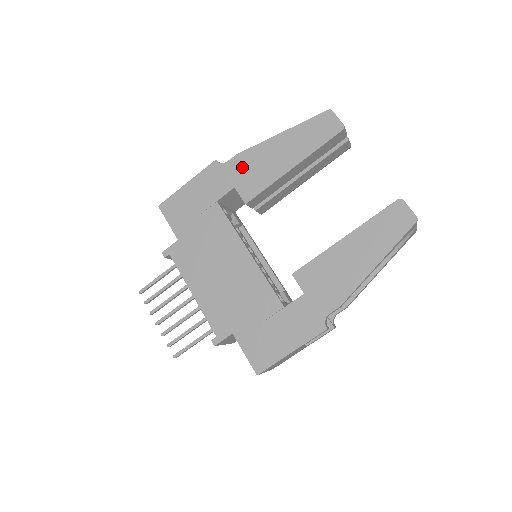
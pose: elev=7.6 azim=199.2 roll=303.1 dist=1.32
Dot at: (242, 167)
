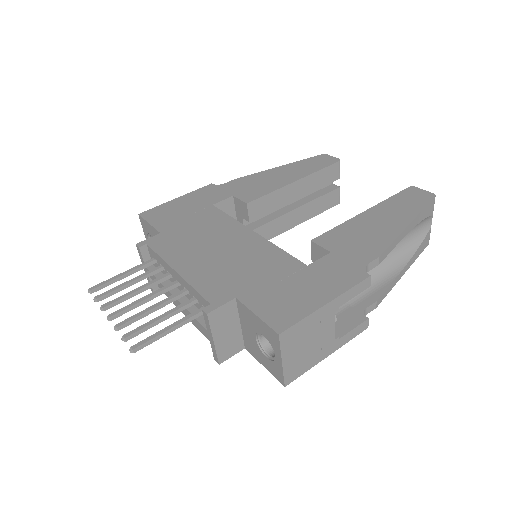
Dot at: (241, 185)
